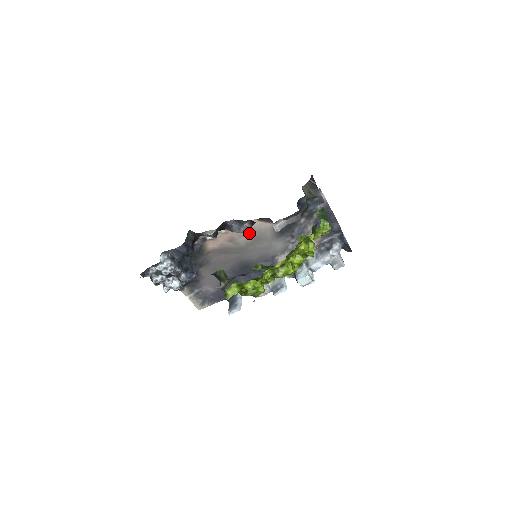
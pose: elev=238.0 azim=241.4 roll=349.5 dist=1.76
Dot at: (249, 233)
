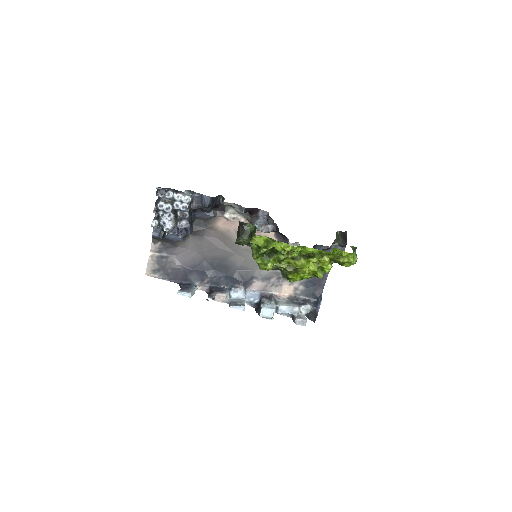
Dot at: occluded
